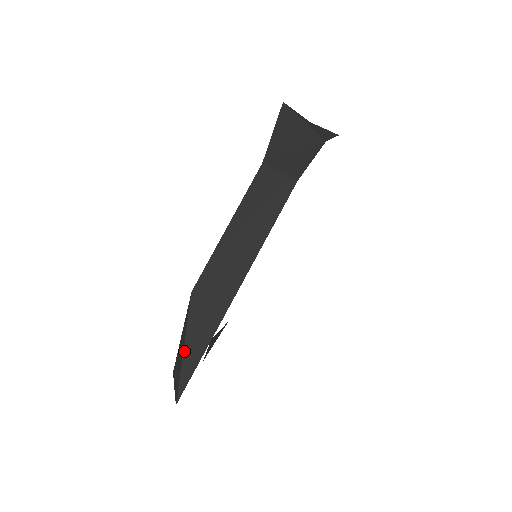
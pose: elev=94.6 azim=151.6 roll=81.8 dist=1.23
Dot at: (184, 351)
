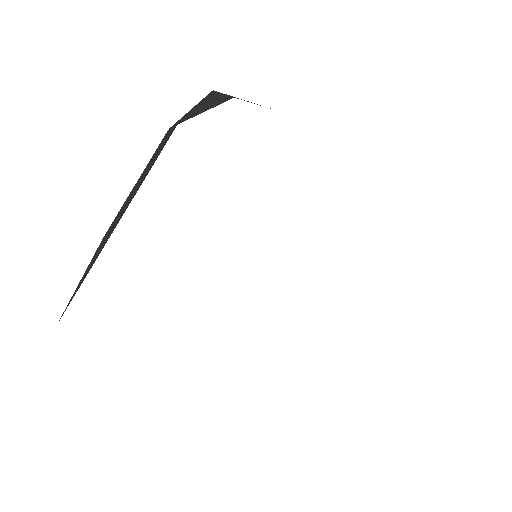
Dot at: (80, 282)
